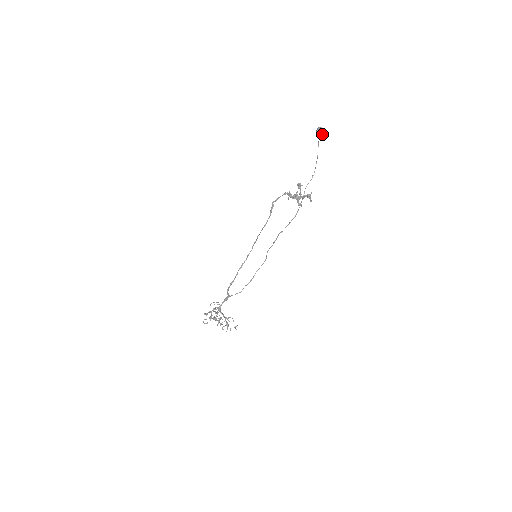
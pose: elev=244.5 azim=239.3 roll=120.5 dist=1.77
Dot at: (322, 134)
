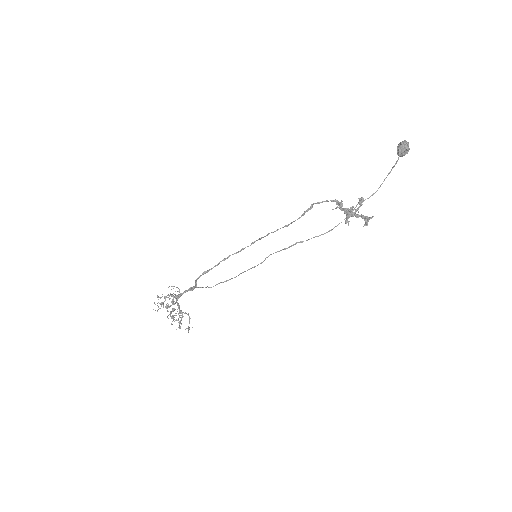
Dot at: (406, 150)
